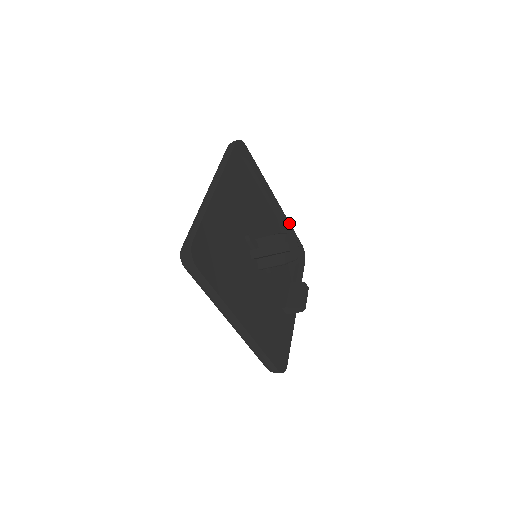
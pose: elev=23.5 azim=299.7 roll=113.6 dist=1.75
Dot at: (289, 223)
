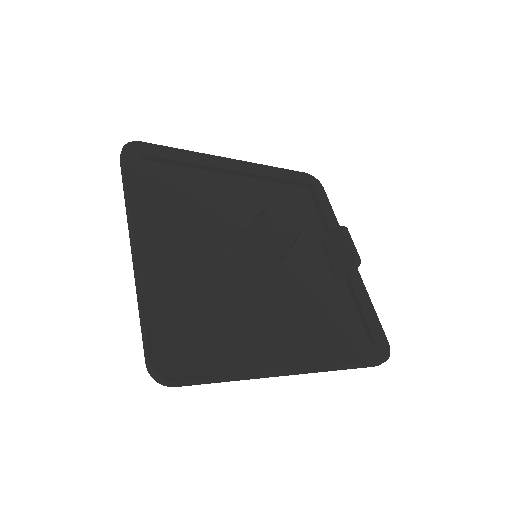
Dot at: (270, 167)
